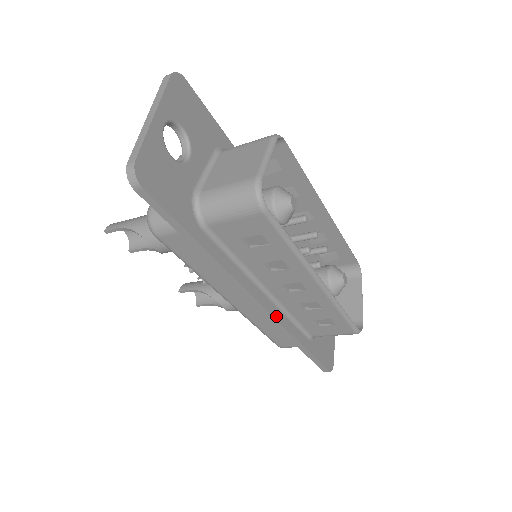
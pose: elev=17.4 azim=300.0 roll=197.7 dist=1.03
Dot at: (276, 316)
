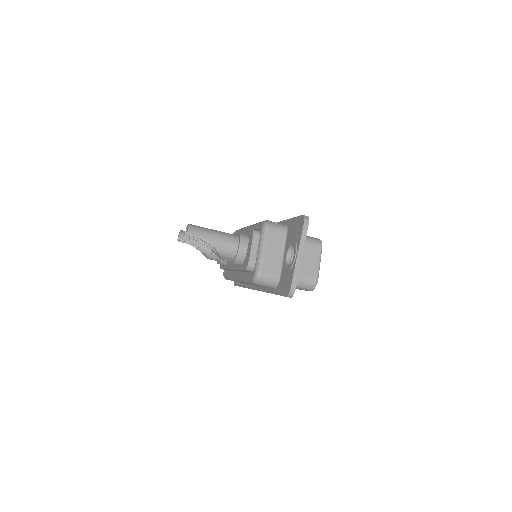
Dot at: occluded
